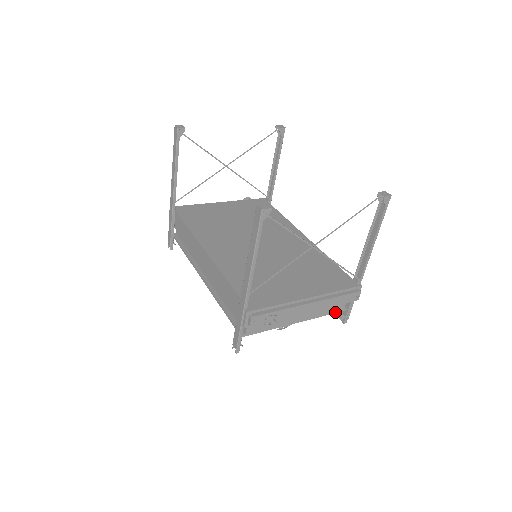
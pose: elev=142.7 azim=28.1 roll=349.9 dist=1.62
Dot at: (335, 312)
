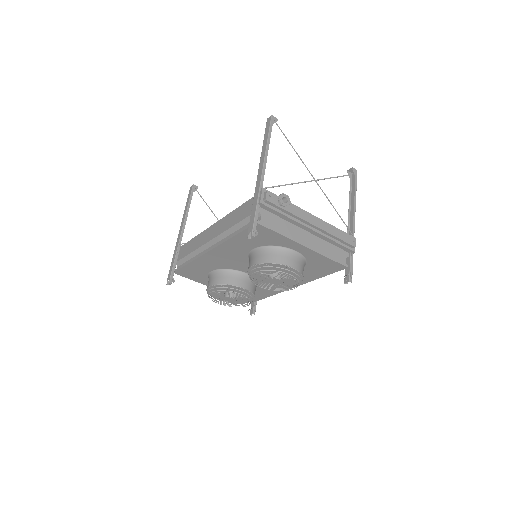
Dot at: (338, 262)
